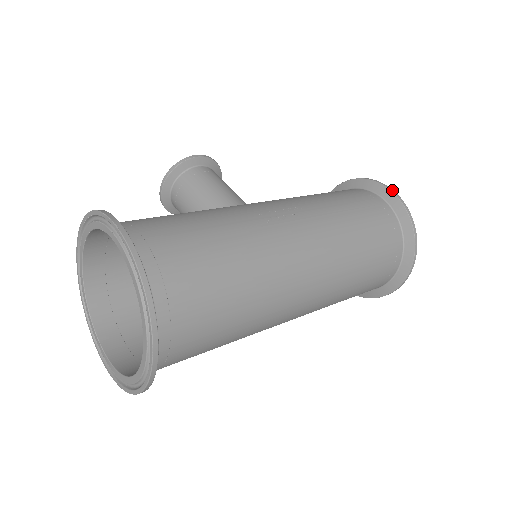
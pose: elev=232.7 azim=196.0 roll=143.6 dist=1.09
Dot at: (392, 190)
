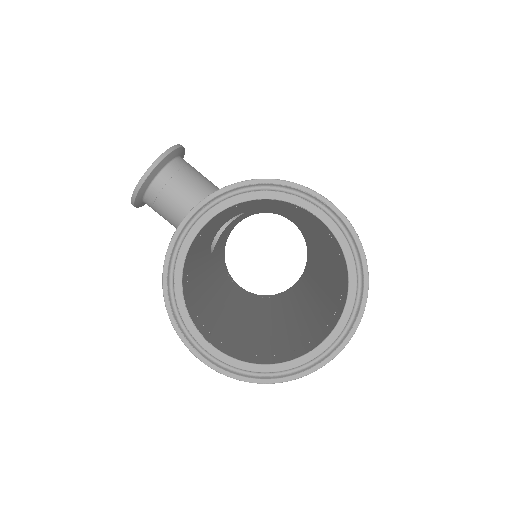
Dot at: occluded
